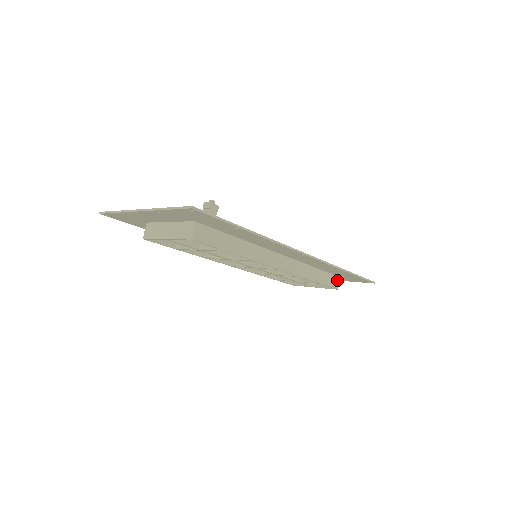
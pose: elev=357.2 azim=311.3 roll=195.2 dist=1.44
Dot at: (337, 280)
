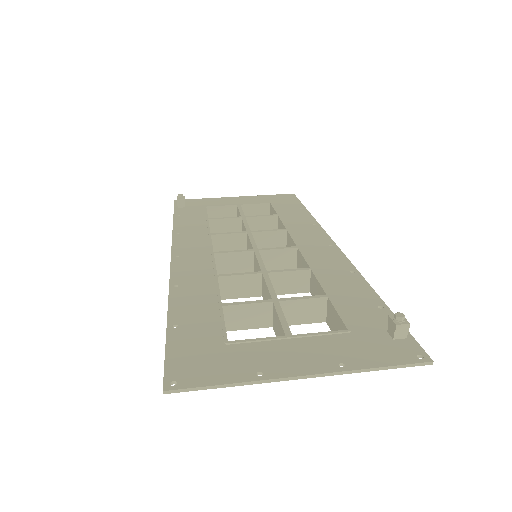
Dot at: occluded
